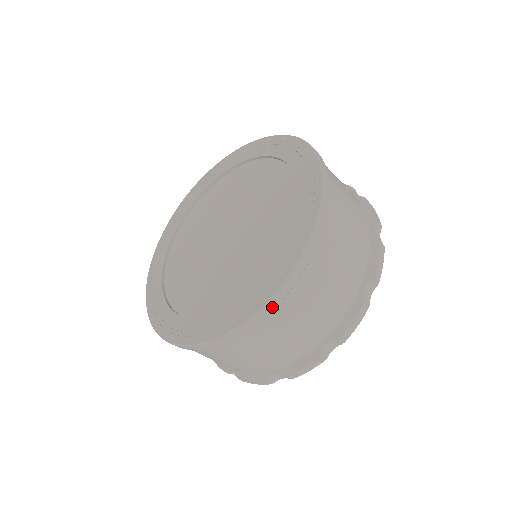
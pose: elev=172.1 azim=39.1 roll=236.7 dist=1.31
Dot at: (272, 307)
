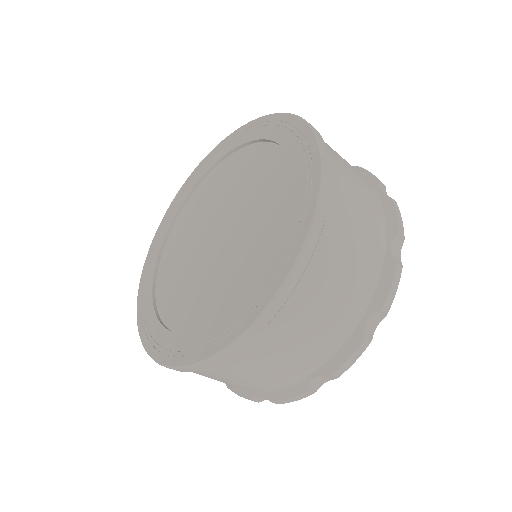
Dot at: (297, 277)
